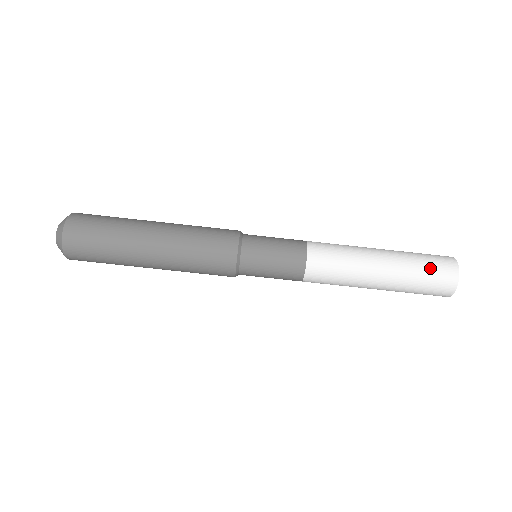
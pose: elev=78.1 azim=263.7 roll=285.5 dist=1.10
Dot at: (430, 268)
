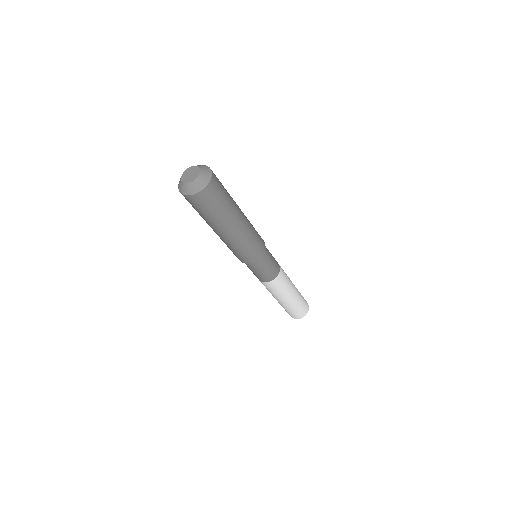
Dot at: (302, 307)
